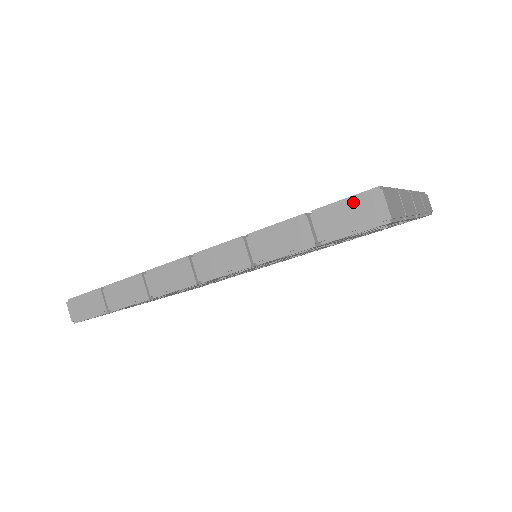
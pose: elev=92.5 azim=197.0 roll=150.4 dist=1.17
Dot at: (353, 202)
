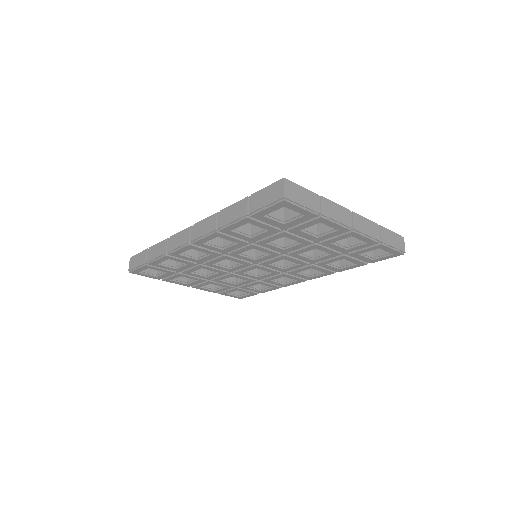
Dot at: (270, 188)
